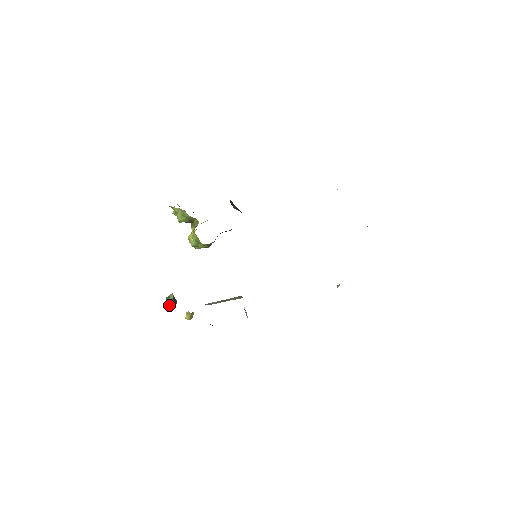
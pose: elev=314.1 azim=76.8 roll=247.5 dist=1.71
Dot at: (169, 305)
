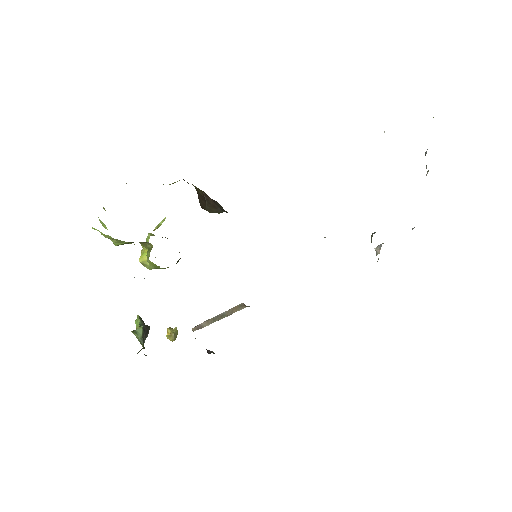
Dot at: occluded
